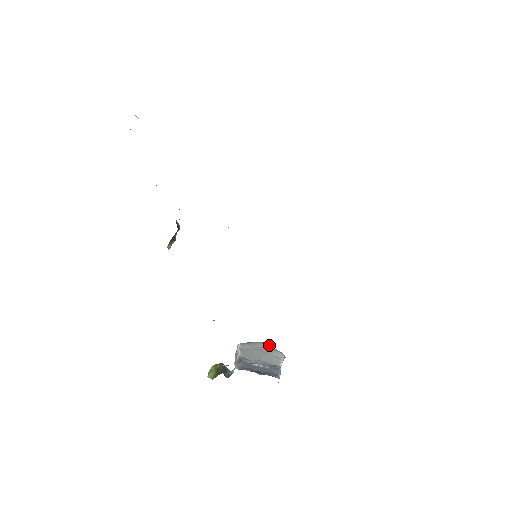
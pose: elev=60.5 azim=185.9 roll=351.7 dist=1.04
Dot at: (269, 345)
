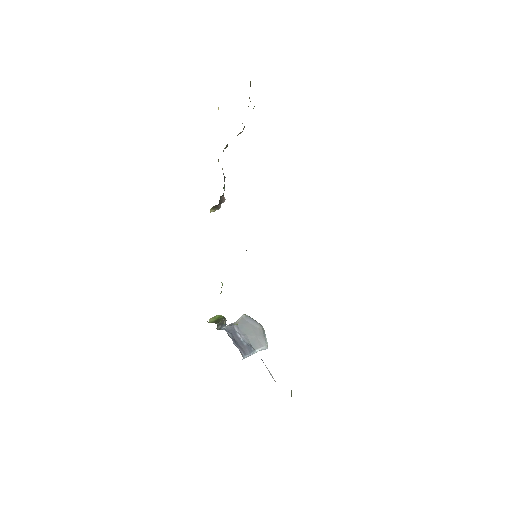
Dot at: occluded
